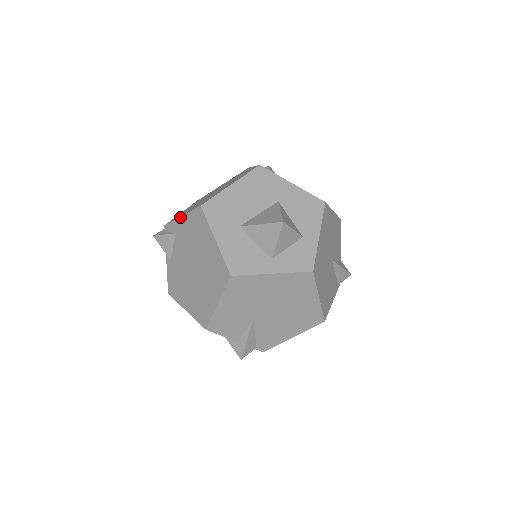
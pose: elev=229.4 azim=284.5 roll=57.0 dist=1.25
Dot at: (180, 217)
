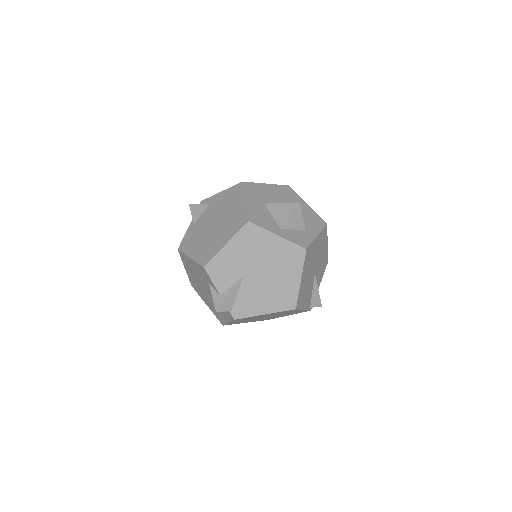
Dot at: (219, 192)
